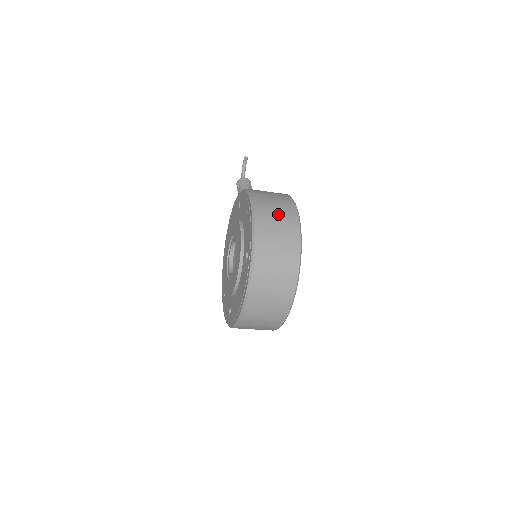
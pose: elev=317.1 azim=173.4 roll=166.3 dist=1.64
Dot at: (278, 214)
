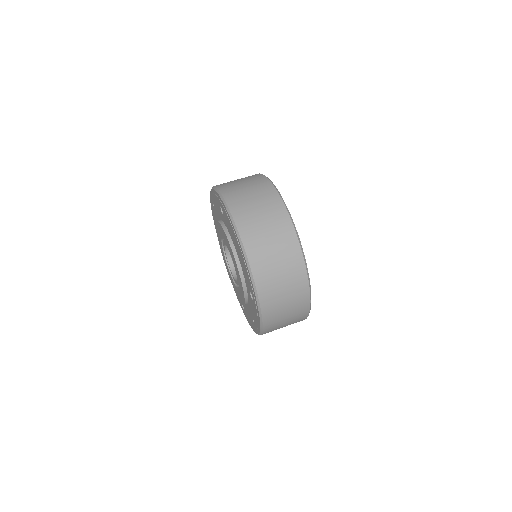
Dot at: occluded
